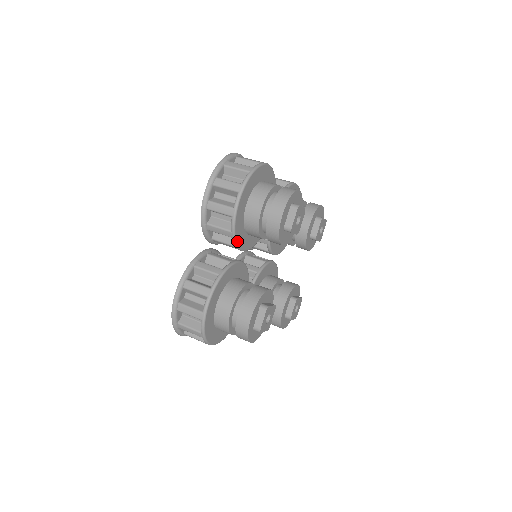
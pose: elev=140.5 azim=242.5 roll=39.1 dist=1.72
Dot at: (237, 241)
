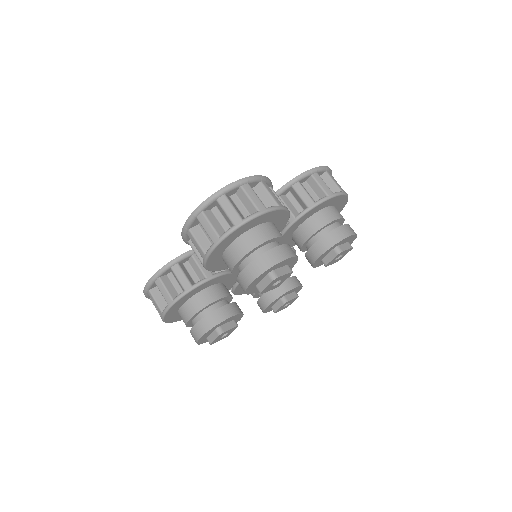
Dot at: (212, 270)
